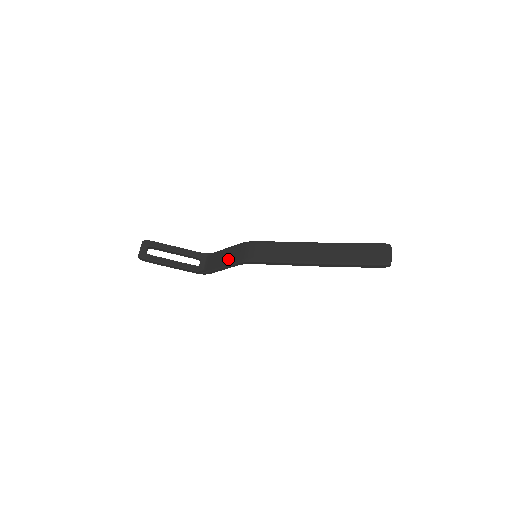
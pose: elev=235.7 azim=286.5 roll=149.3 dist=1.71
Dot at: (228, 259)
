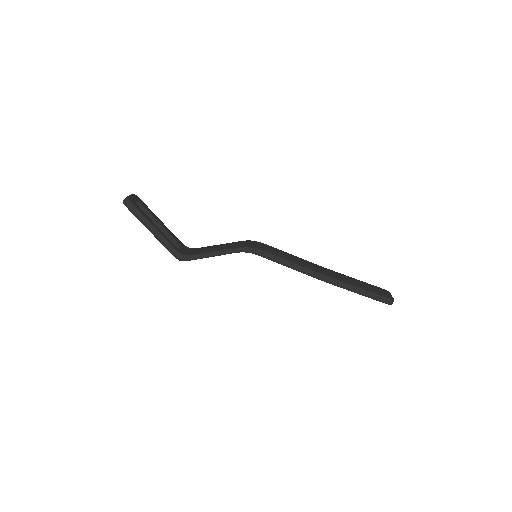
Dot at: (225, 247)
